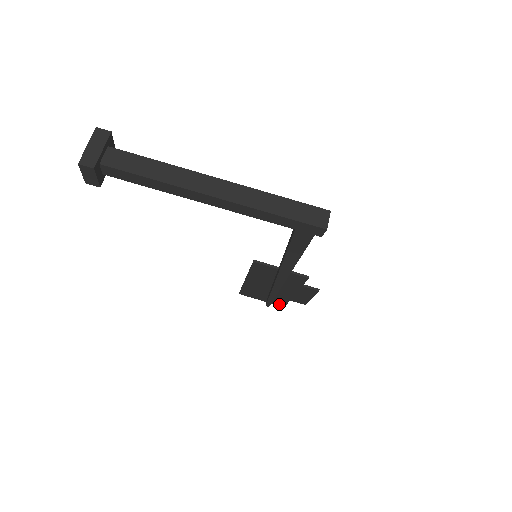
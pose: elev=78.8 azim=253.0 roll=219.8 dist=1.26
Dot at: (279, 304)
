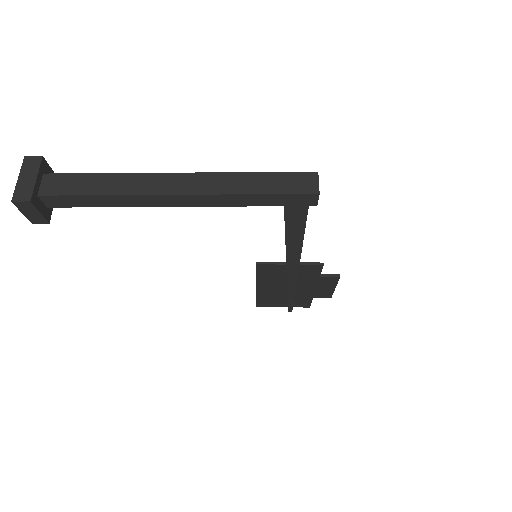
Dot at: (303, 305)
